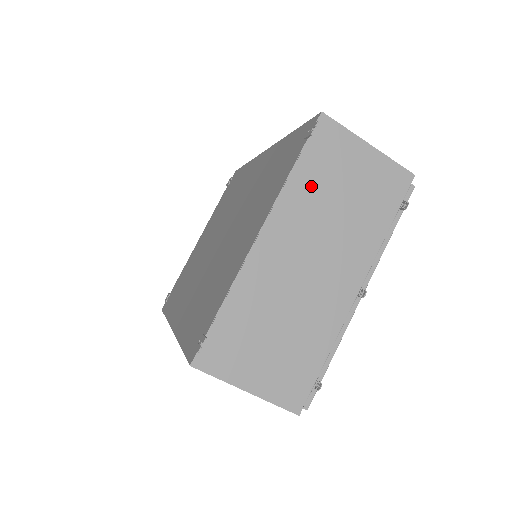
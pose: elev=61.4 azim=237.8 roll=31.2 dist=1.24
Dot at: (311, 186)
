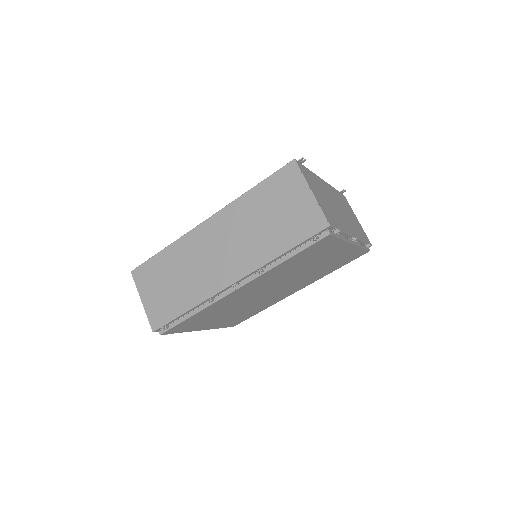
Dot at: (340, 199)
